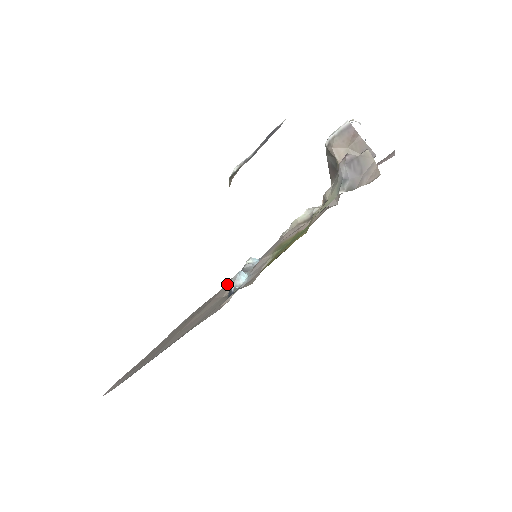
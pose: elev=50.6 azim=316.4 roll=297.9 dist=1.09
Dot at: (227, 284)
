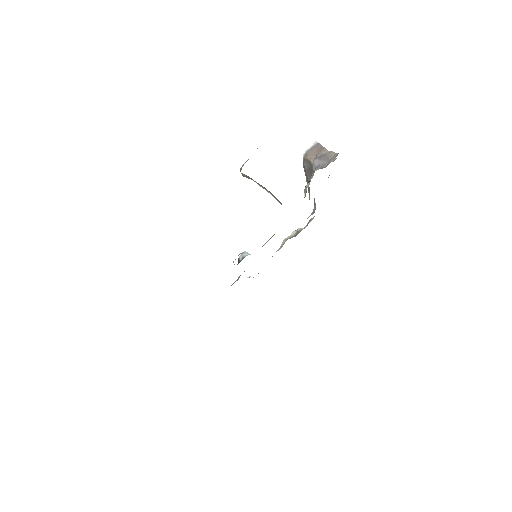
Dot at: occluded
